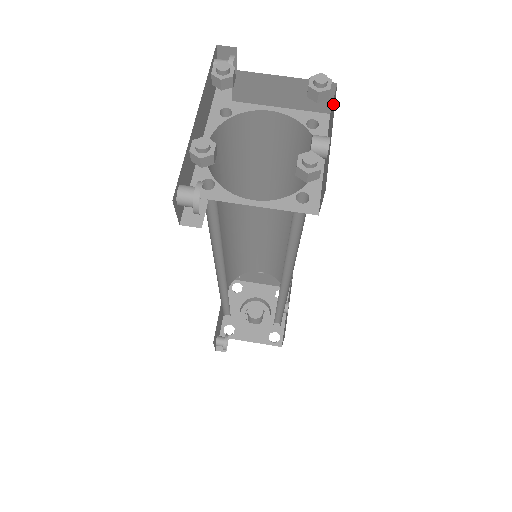
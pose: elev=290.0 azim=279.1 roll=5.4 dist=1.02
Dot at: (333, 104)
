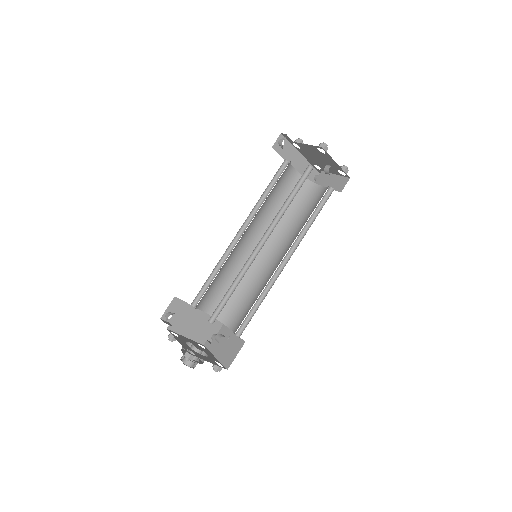
Dot at: occluded
